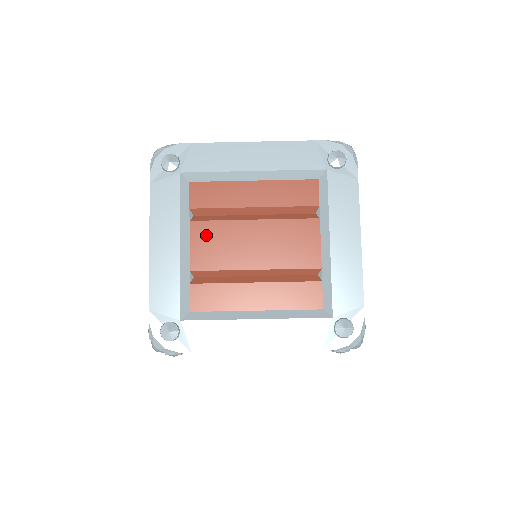
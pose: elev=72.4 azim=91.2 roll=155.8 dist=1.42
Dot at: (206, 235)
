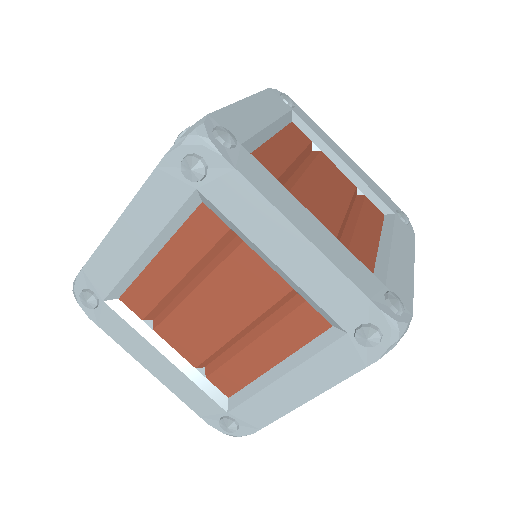
Dot at: (175, 332)
